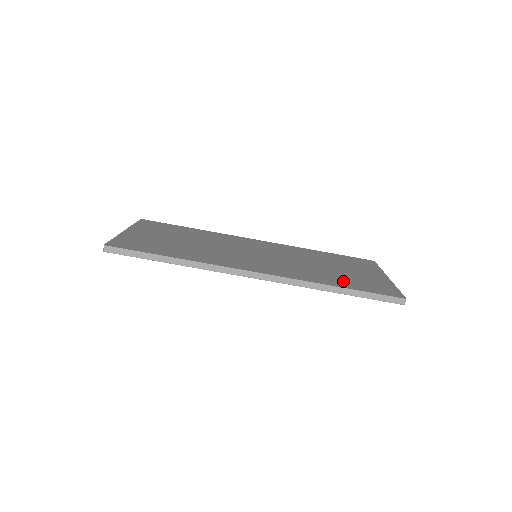
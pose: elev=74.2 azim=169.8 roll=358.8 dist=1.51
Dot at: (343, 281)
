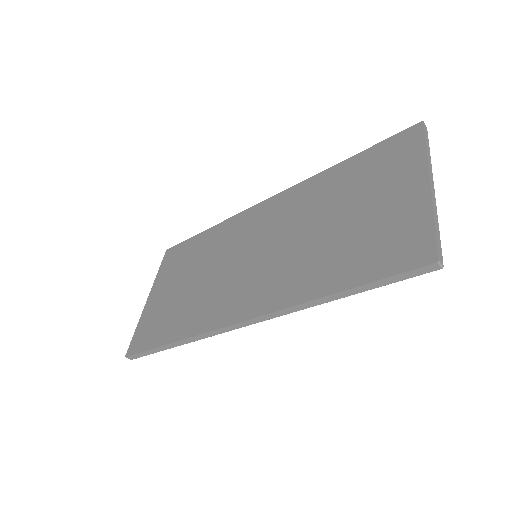
Dot at: (345, 265)
